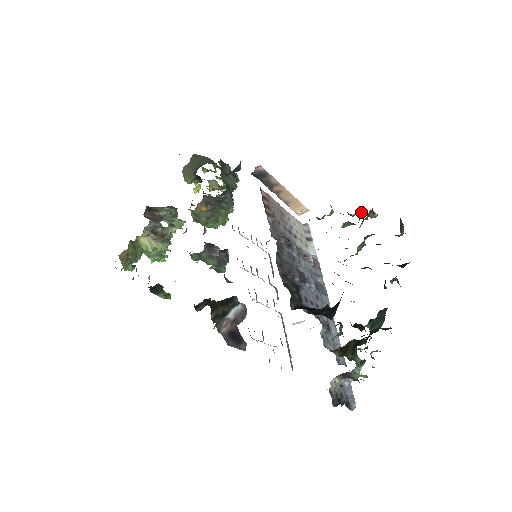
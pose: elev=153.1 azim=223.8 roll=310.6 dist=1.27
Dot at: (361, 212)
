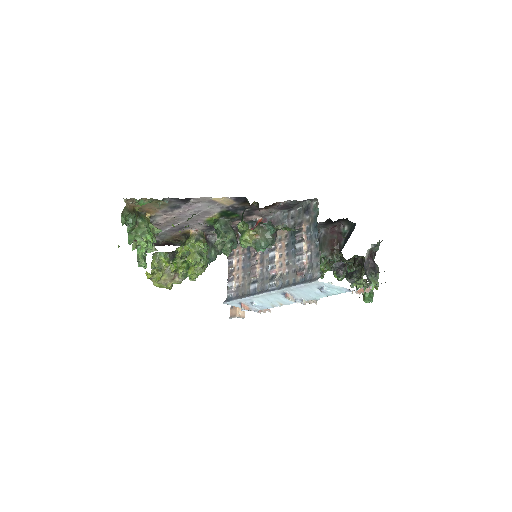
Dot at: occluded
